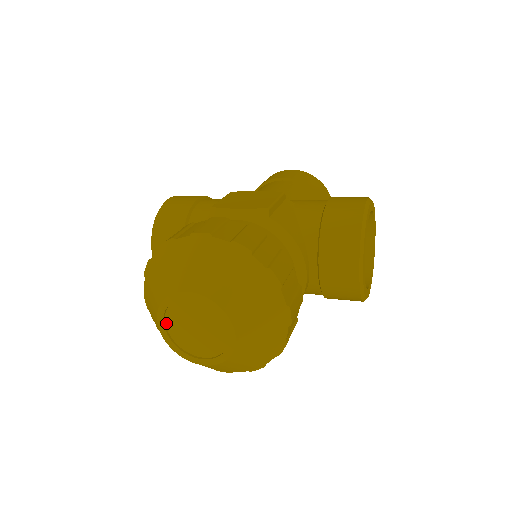
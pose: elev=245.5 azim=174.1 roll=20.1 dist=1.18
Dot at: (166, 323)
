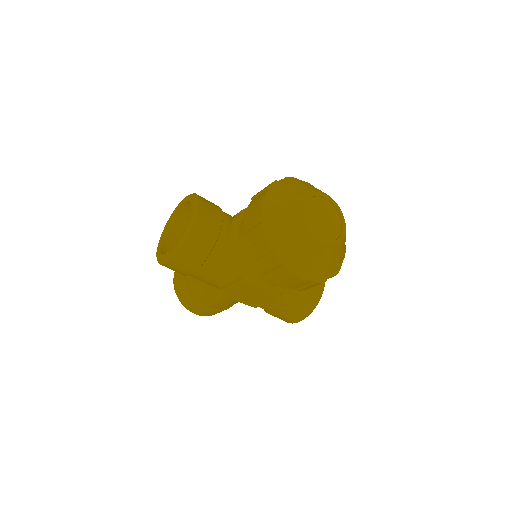
Dot at: (306, 207)
